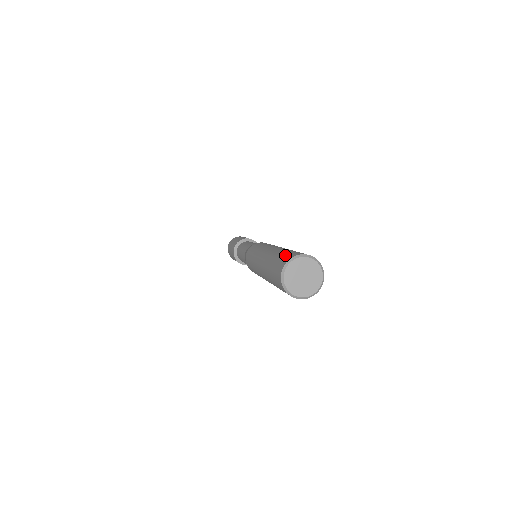
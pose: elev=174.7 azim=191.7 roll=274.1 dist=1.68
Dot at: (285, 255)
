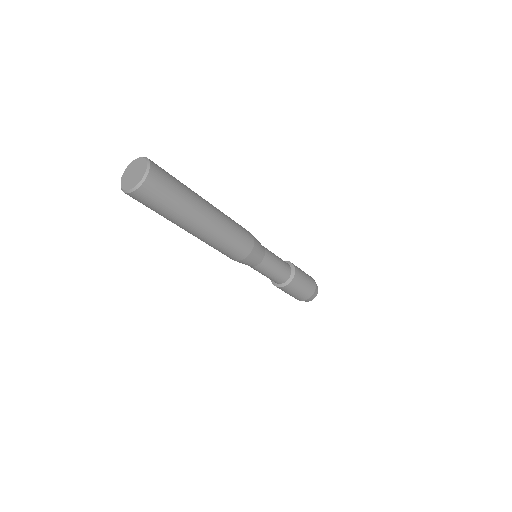
Dot at: occluded
